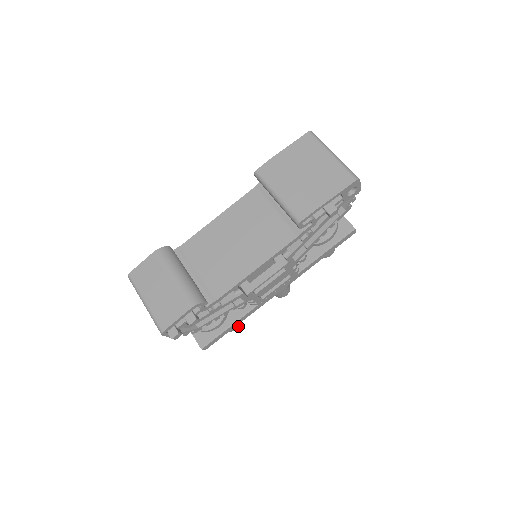
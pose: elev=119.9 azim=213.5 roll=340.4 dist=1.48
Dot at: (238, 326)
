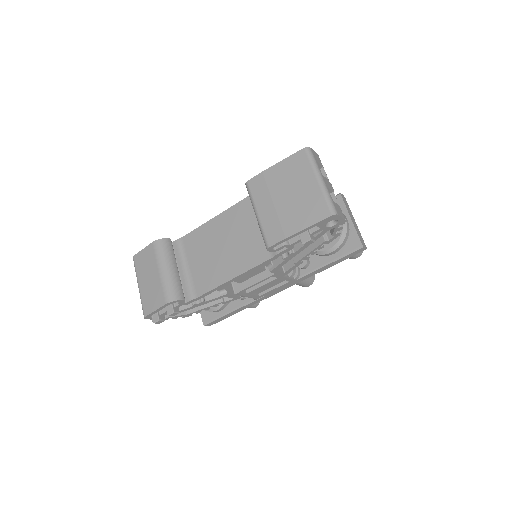
Dot at: (257, 305)
